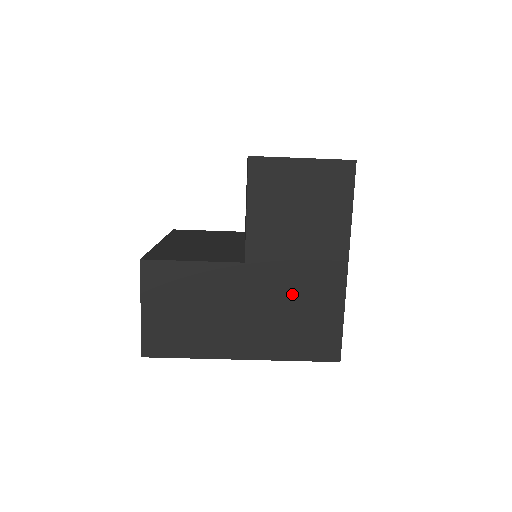
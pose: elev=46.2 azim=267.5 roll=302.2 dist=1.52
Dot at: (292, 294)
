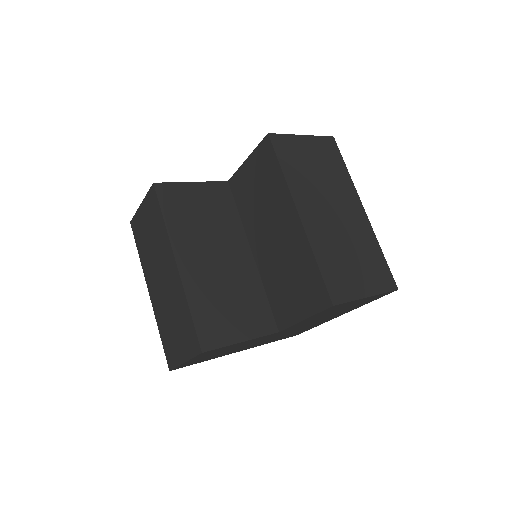
Dot at: (296, 330)
